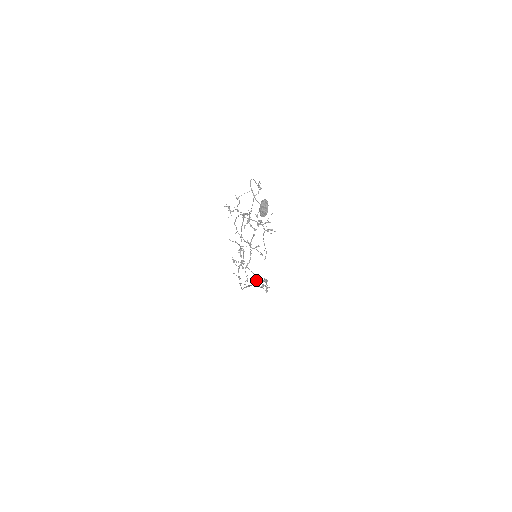
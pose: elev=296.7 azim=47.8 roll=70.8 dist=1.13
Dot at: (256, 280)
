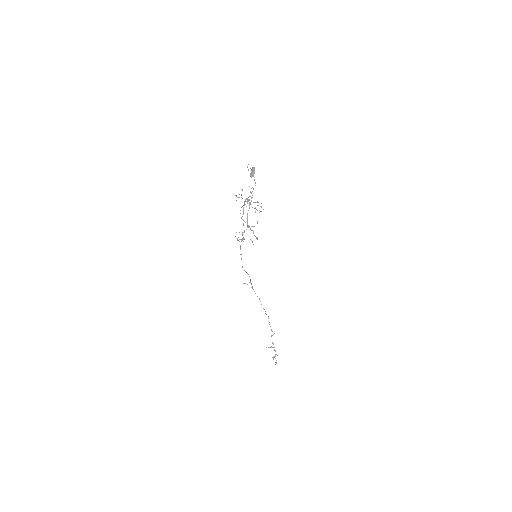
Dot at: occluded
